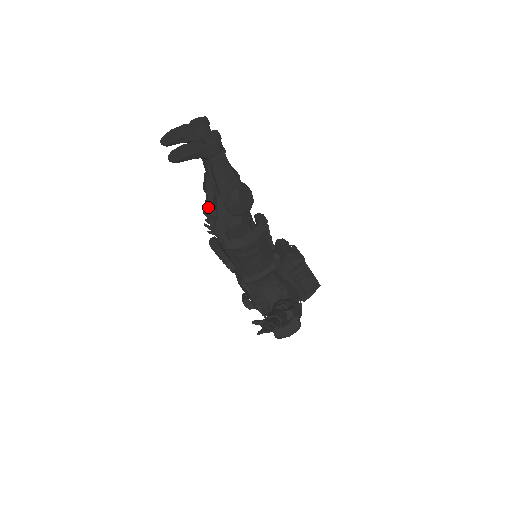
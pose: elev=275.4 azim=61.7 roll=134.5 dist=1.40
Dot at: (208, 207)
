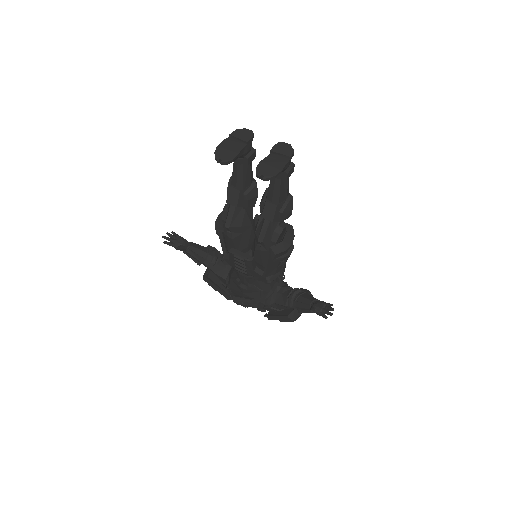
Dot at: (233, 220)
